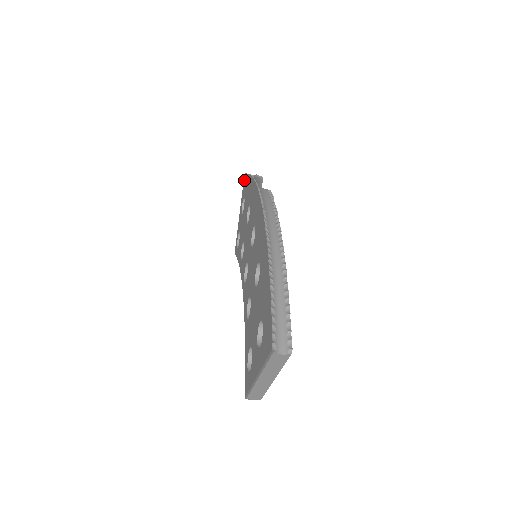
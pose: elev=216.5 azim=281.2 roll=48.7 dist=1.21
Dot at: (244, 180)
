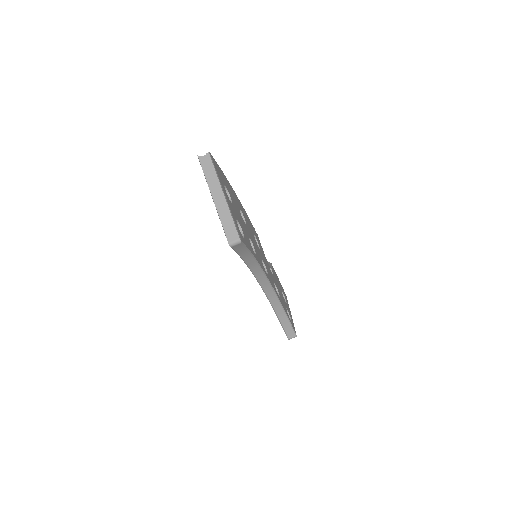
Dot at: occluded
